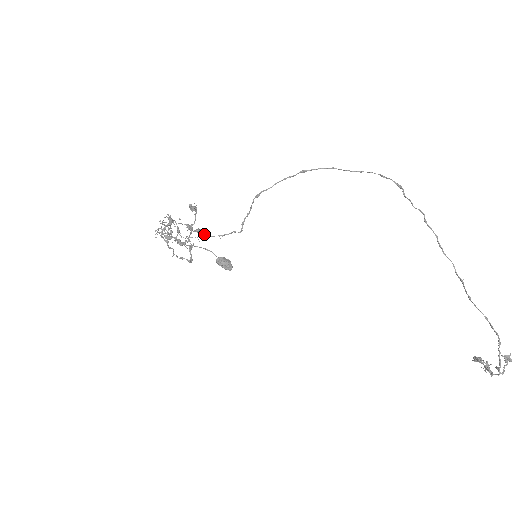
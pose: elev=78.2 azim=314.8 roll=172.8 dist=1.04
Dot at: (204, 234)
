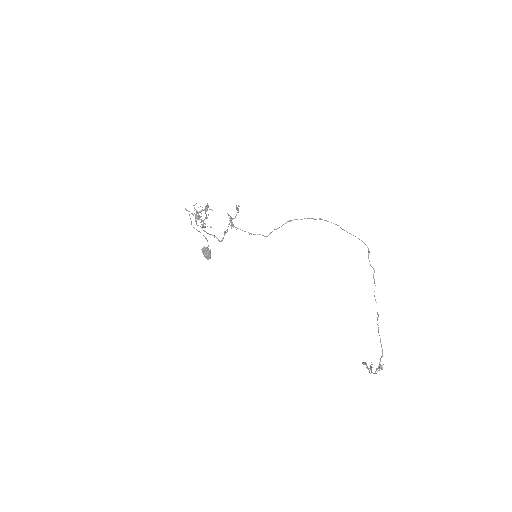
Dot at: (233, 227)
